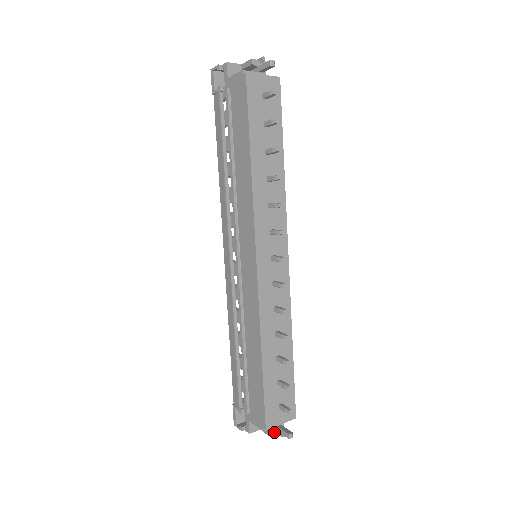
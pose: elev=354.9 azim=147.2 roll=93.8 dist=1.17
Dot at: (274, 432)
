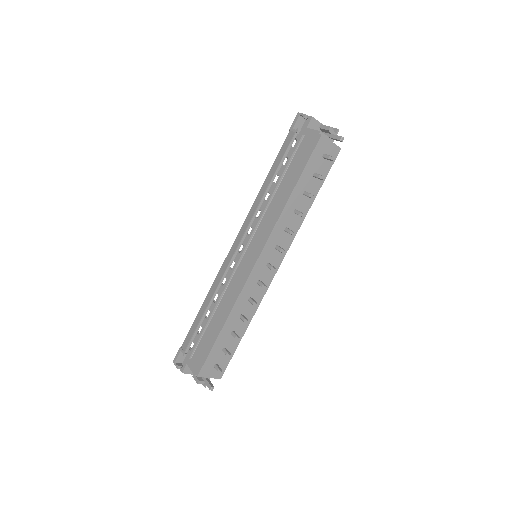
Dot at: (201, 381)
